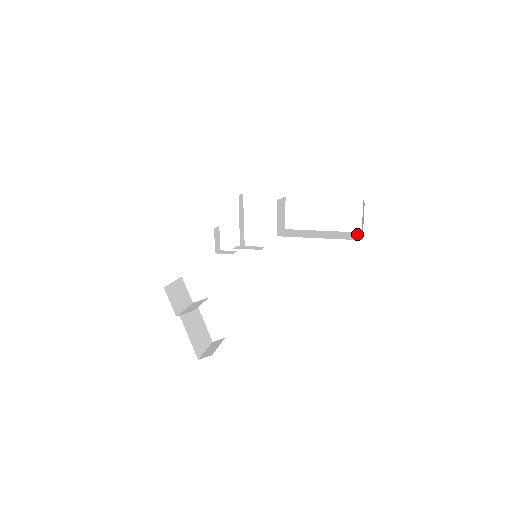
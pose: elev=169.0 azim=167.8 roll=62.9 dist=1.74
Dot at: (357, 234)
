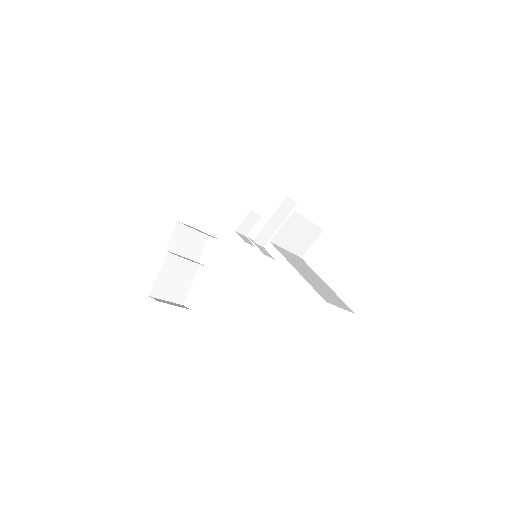
Dot at: (344, 306)
